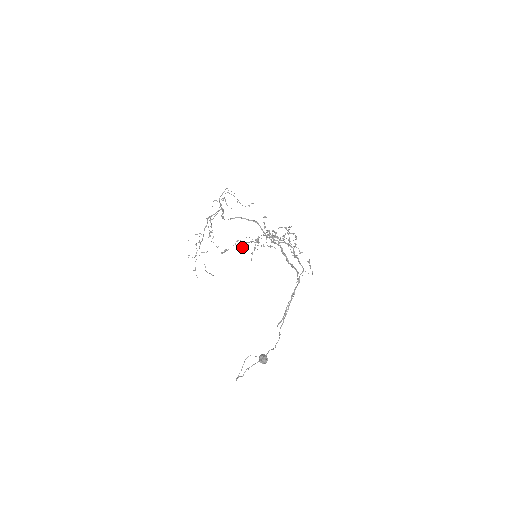
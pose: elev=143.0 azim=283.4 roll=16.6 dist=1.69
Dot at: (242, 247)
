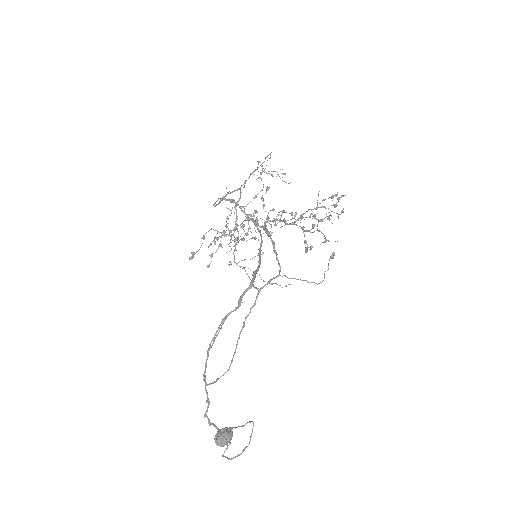
Dot at: occluded
